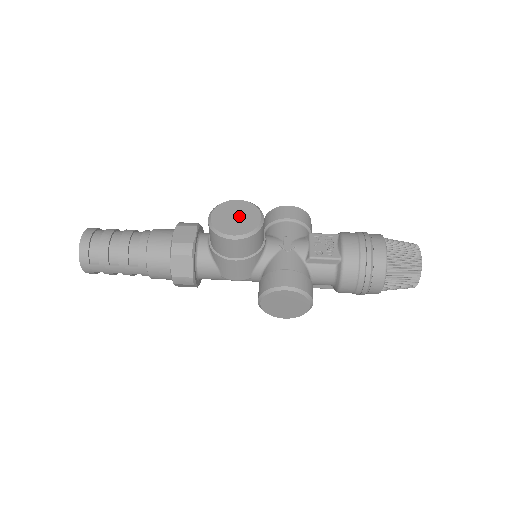
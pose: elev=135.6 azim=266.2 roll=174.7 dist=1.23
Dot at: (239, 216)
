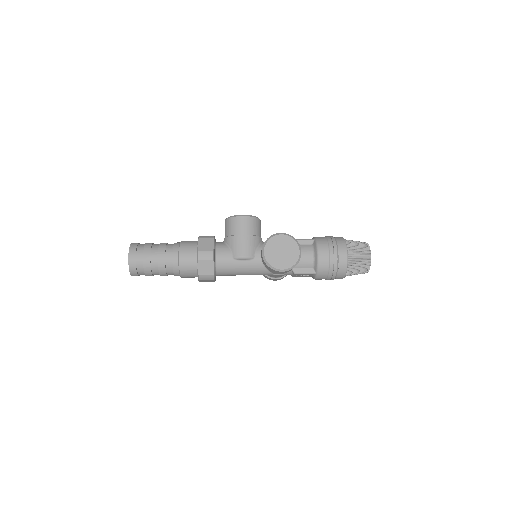
Dot at: occluded
